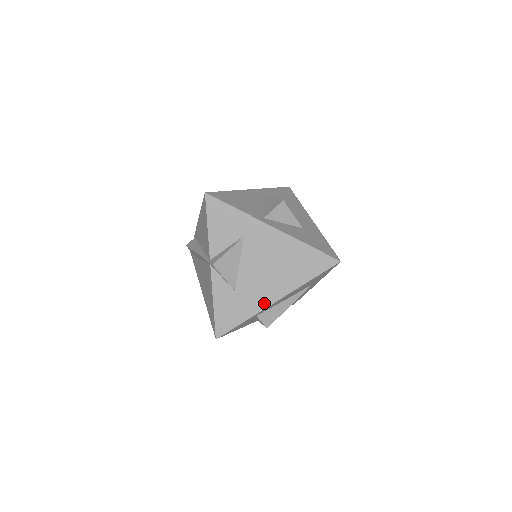
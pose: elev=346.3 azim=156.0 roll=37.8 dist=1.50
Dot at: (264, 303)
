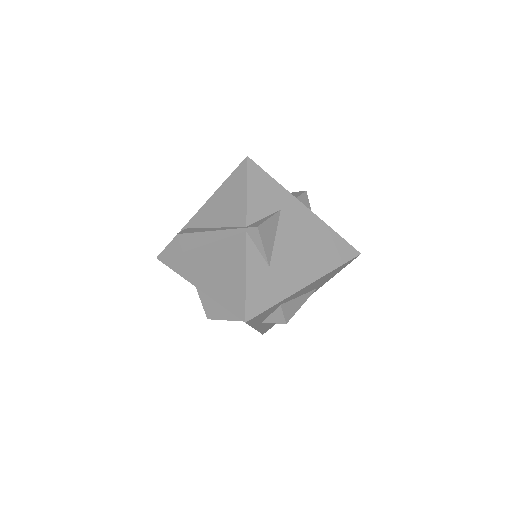
Dot at: (297, 285)
